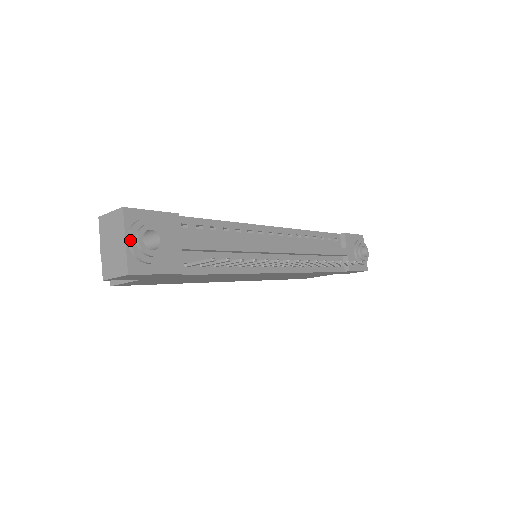
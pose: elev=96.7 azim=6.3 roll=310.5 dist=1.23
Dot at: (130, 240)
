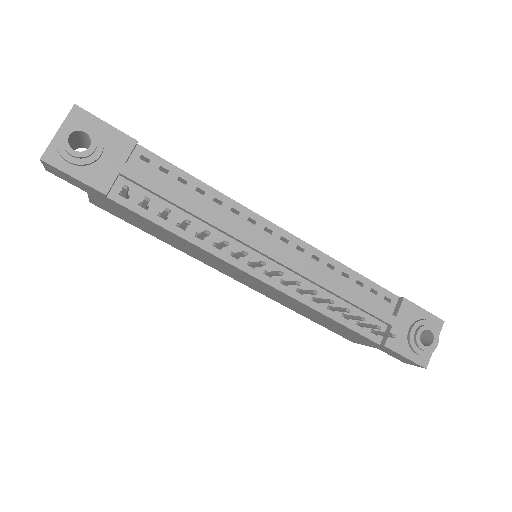
Dot at: (58, 131)
